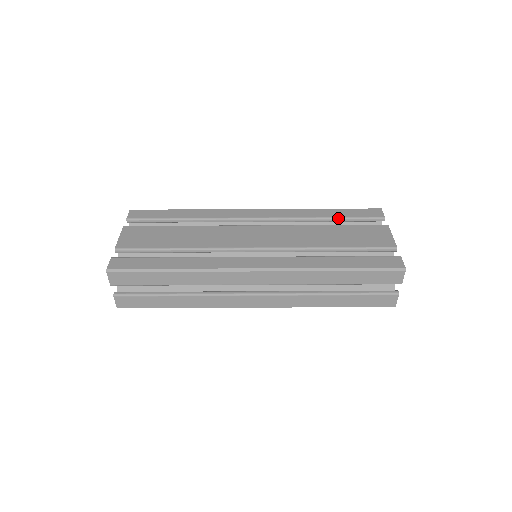
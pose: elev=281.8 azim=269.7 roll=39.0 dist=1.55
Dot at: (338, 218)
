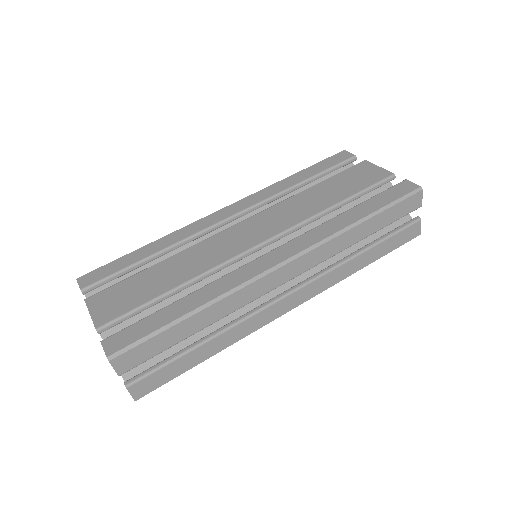
Dot at: (314, 177)
